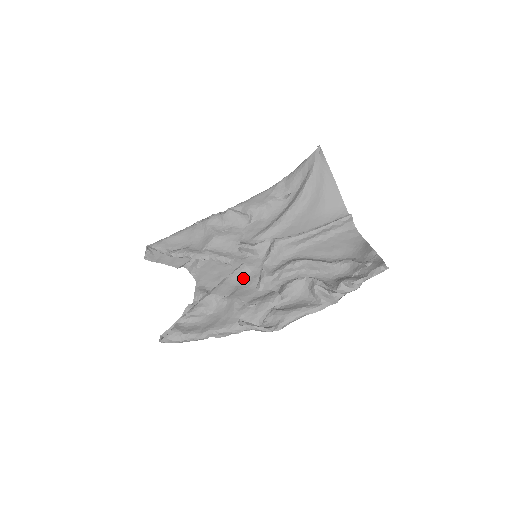
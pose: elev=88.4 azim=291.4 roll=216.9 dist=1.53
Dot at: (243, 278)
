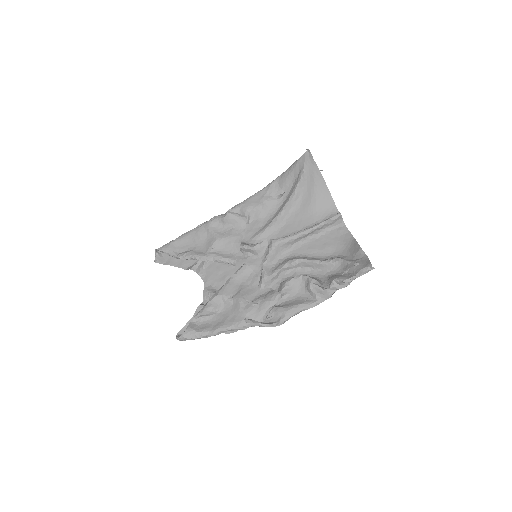
Dot at: (246, 277)
